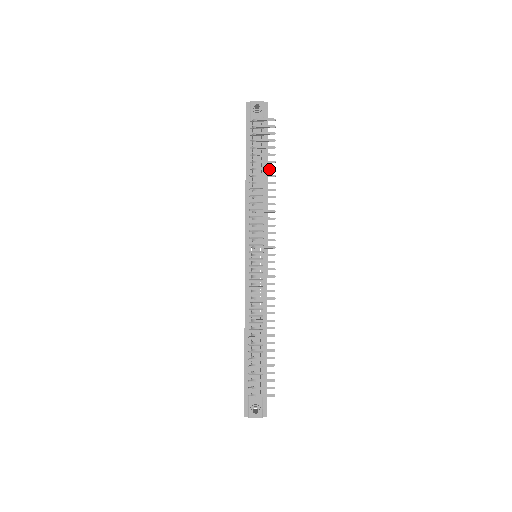
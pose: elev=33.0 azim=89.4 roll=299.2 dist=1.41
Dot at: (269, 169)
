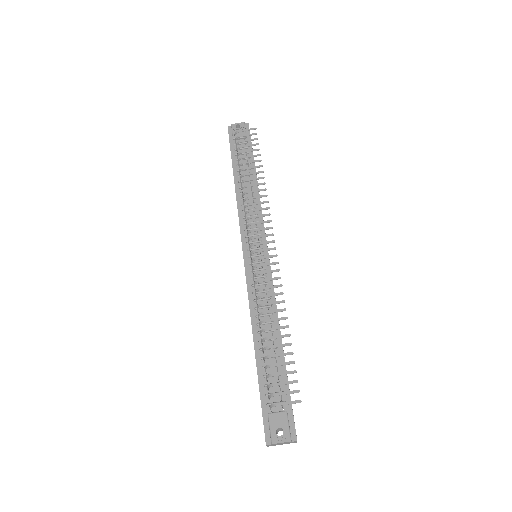
Dot at: (256, 167)
